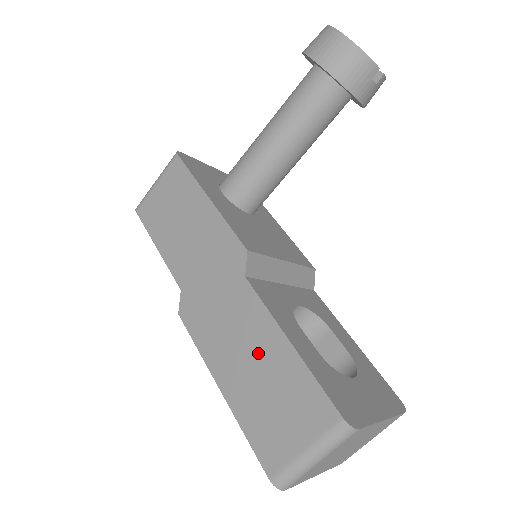
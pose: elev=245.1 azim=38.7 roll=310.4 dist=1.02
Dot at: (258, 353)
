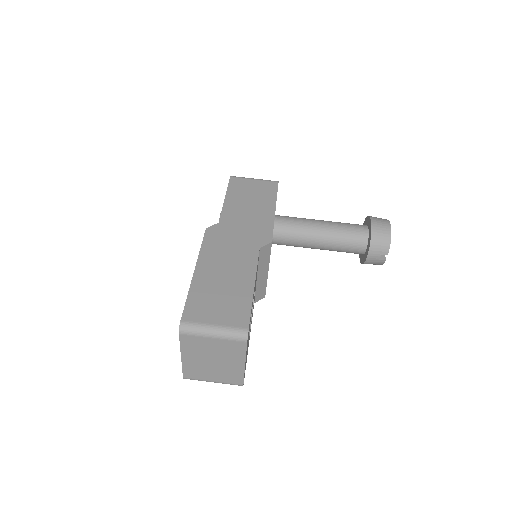
Dot at: (233, 276)
